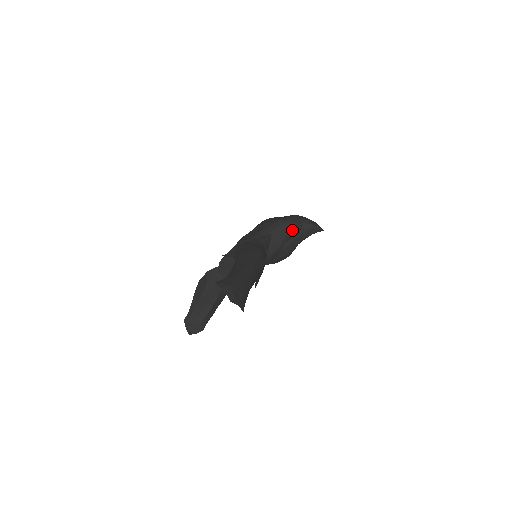
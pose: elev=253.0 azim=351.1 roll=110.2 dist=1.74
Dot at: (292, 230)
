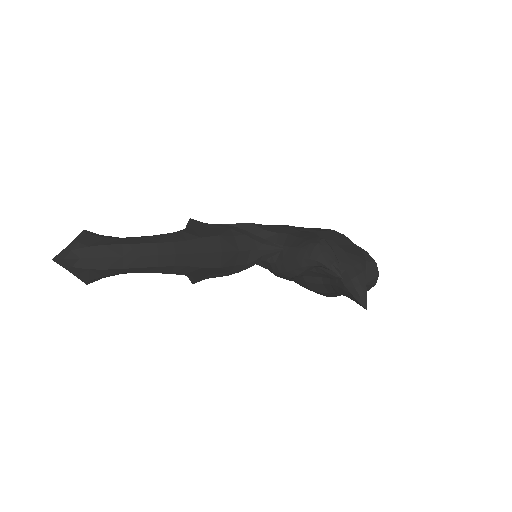
Dot at: (324, 269)
